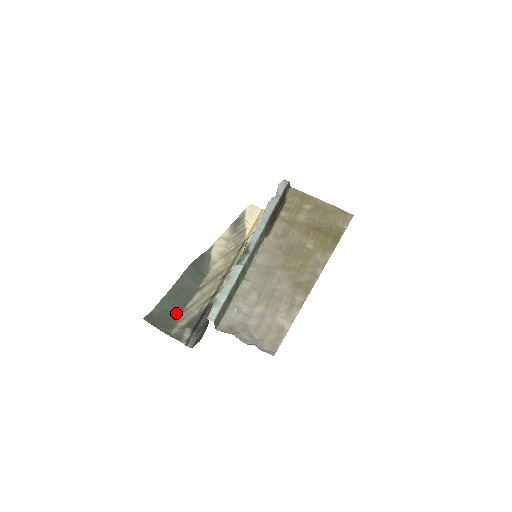
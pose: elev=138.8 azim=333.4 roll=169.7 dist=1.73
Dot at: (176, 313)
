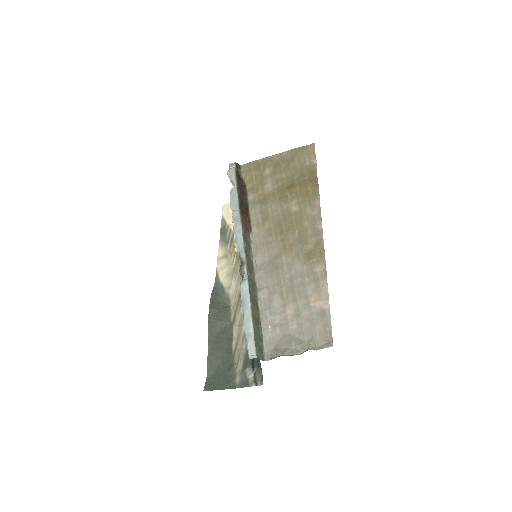
Dot at: (228, 362)
